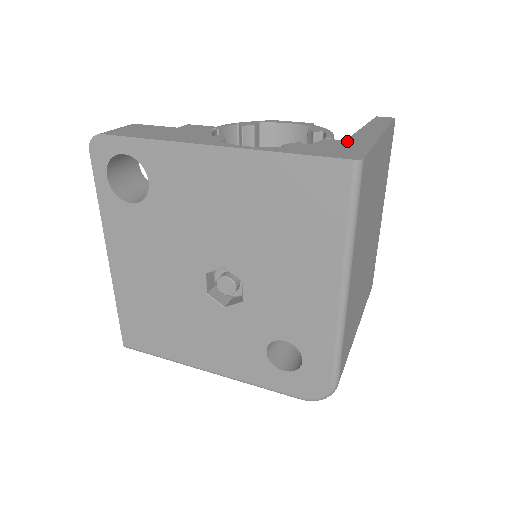
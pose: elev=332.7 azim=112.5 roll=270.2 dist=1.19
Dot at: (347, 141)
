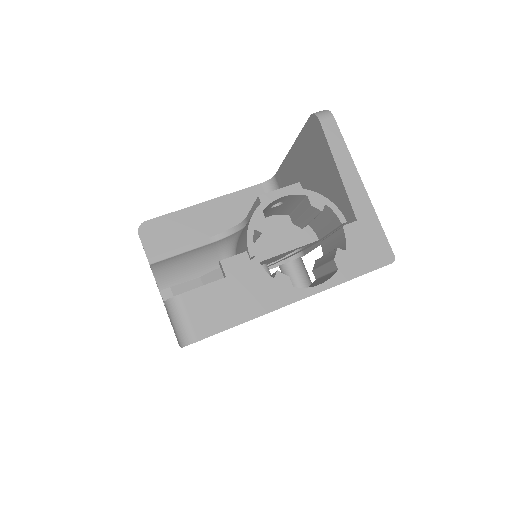
Dot at: (360, 223)
